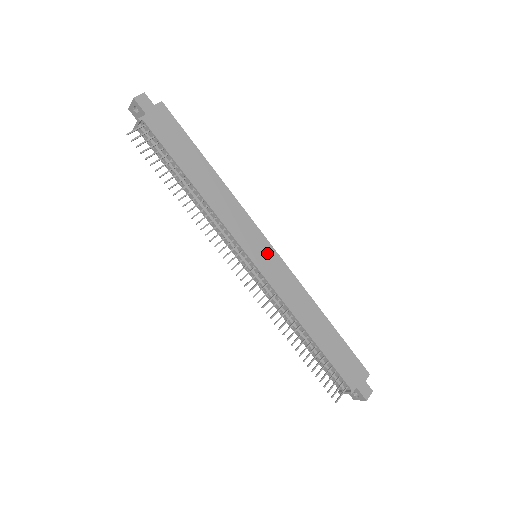
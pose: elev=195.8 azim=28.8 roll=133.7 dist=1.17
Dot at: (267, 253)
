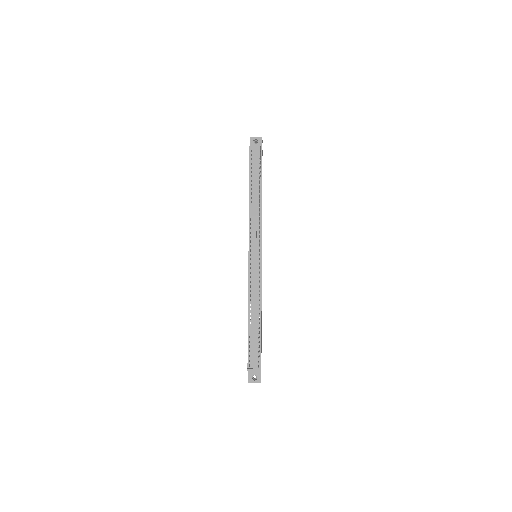
Dot at: occluded
